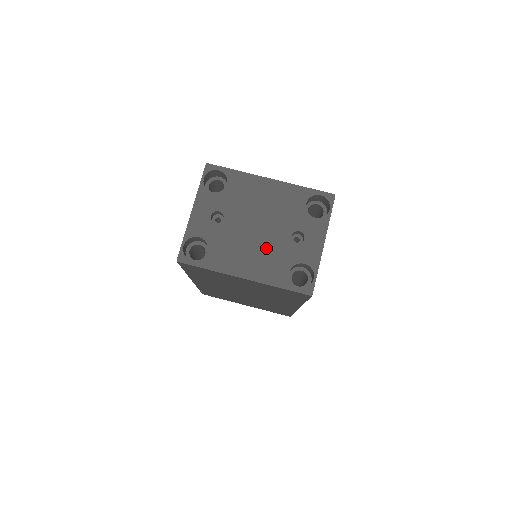
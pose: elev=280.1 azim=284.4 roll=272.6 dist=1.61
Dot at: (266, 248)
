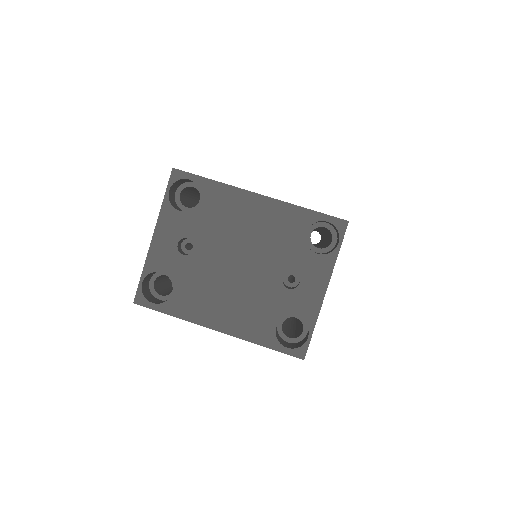
Dot at: (248, 292)
